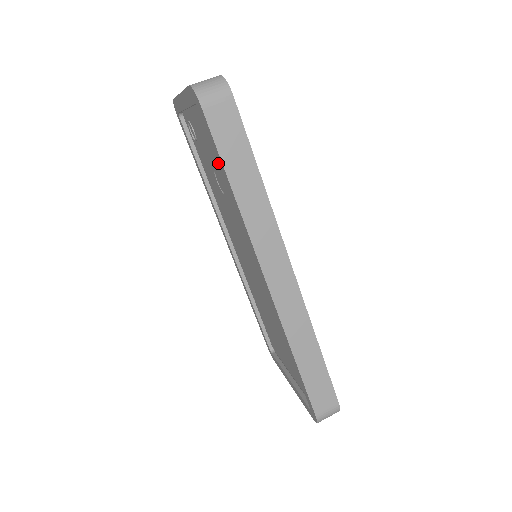
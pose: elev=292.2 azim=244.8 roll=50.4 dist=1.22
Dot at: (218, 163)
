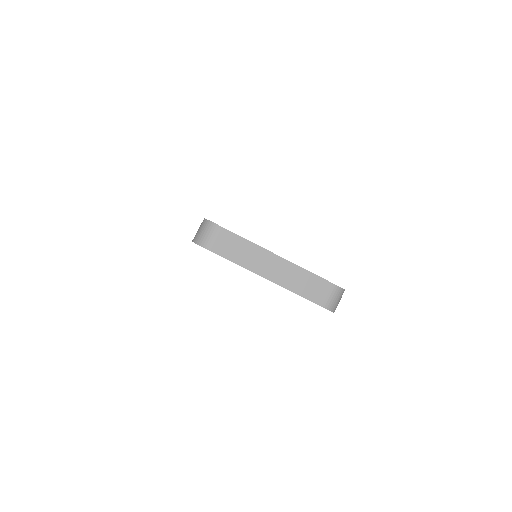
Dot at: occluded
